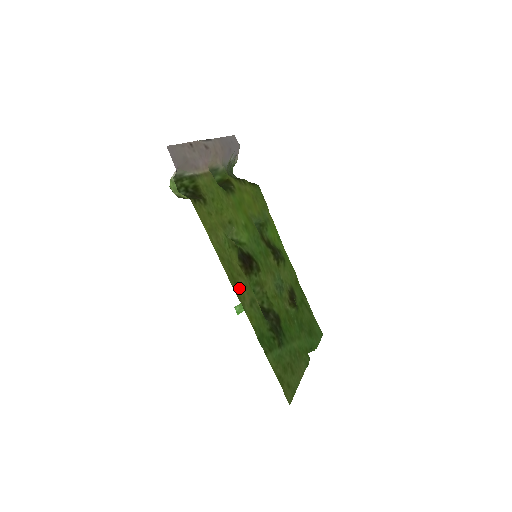
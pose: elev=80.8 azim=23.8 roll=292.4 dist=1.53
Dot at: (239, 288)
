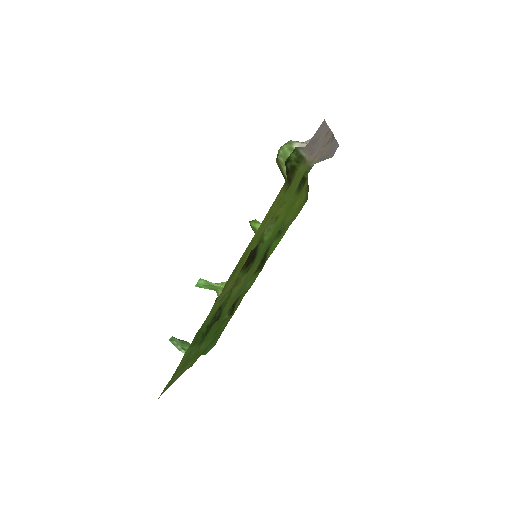
Dot at: (231, 279)
